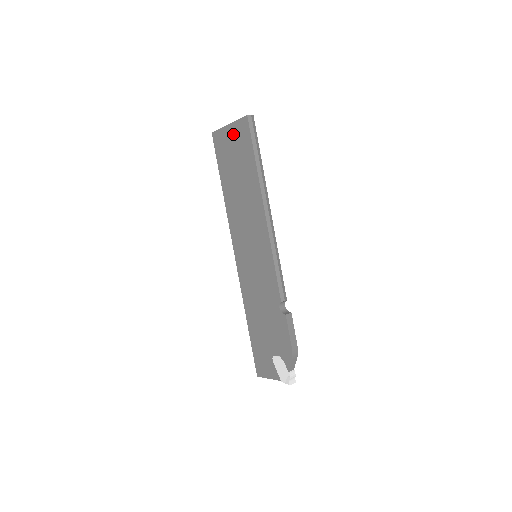
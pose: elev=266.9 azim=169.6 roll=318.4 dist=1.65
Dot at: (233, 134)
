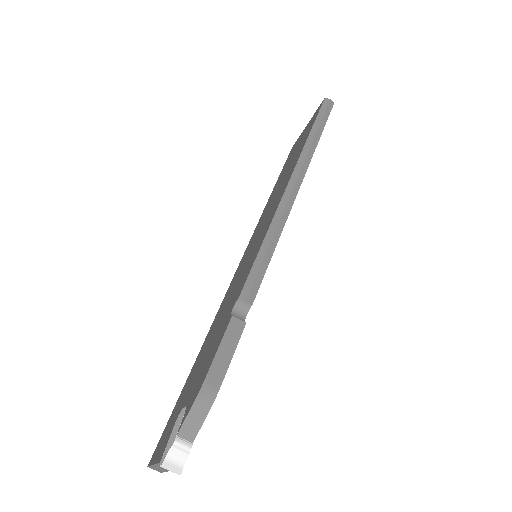
Dot at: (306, 129)
